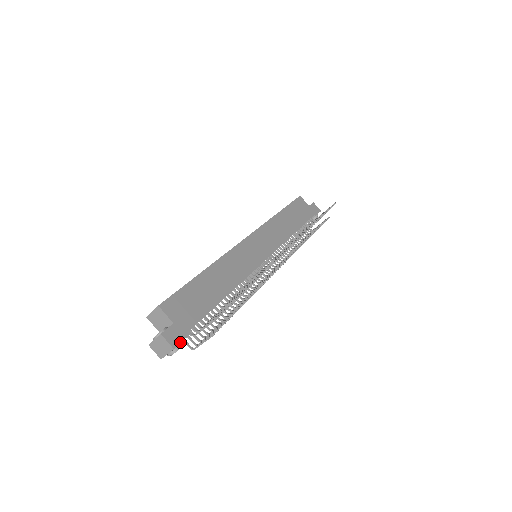
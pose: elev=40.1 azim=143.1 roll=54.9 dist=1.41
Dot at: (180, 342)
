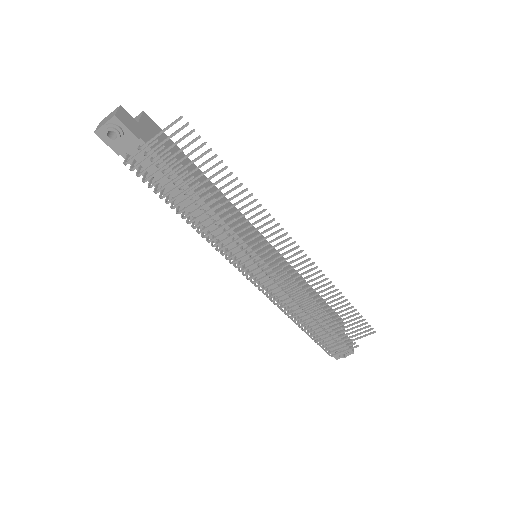
Dot at: (125, 125)
